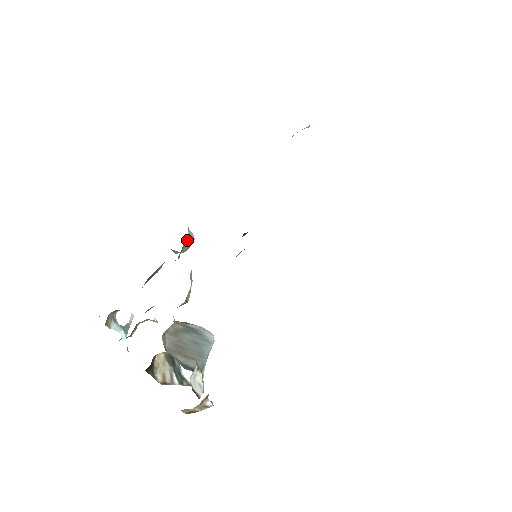
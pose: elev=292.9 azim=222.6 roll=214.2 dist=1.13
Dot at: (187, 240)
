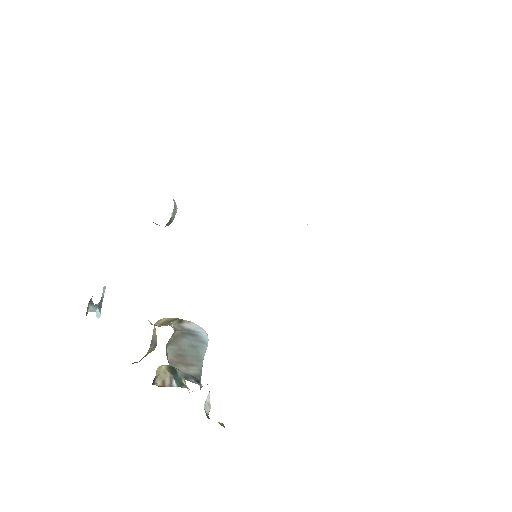
Dot at: (172, 214)
